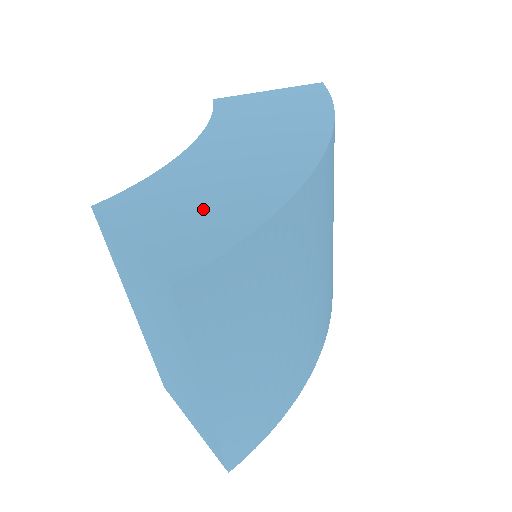
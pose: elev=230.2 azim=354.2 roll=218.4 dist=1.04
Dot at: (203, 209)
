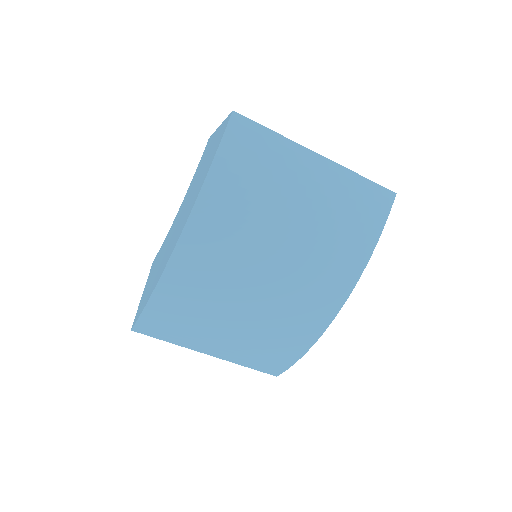
Dot at: occluded
